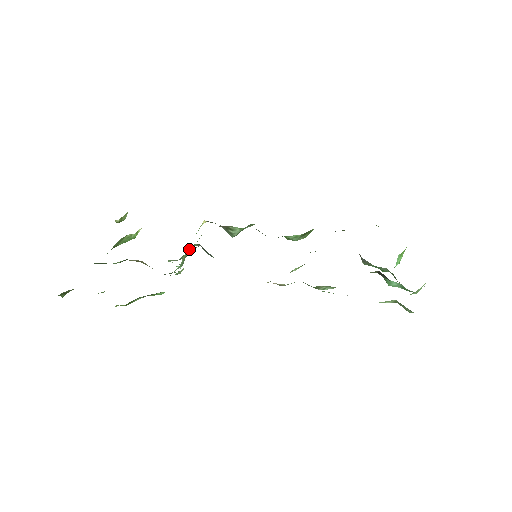
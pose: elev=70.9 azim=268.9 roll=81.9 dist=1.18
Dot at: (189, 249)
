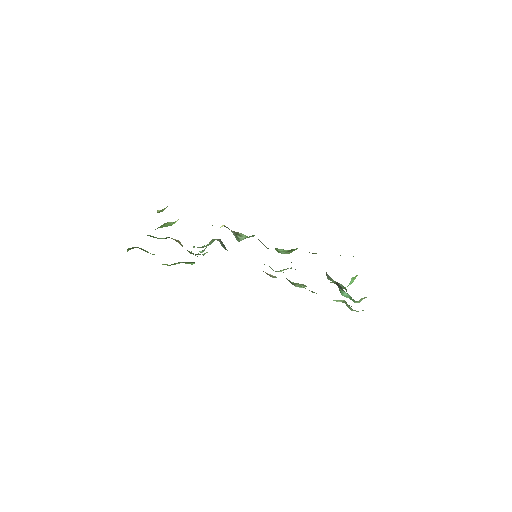
Dot at: occluded
